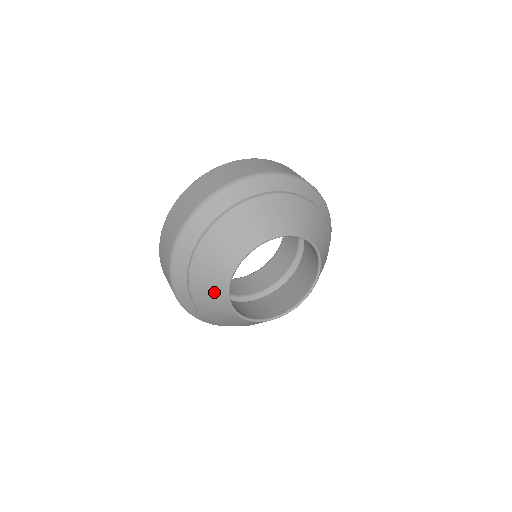
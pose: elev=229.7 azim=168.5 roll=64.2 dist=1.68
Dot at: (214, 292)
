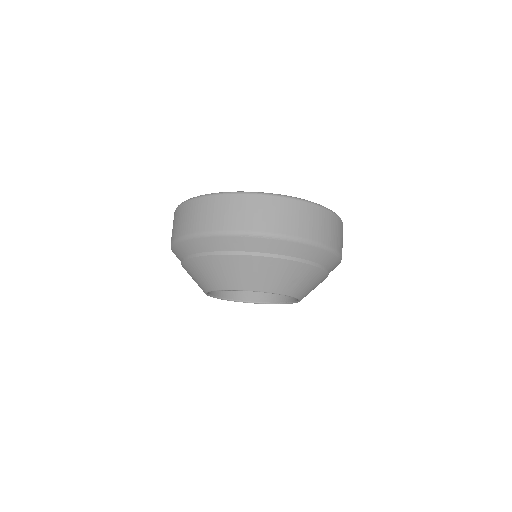
Dot at: (212, 279)
